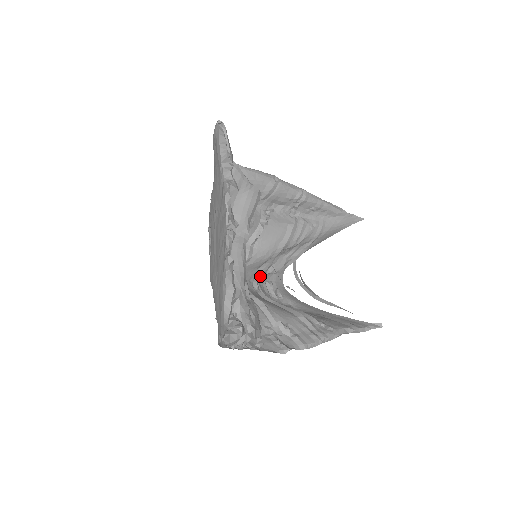
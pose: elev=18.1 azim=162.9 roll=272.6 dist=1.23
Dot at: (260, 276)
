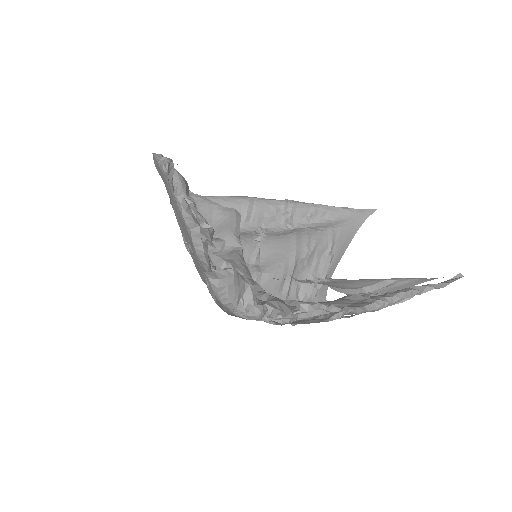
Dot at: occluded
